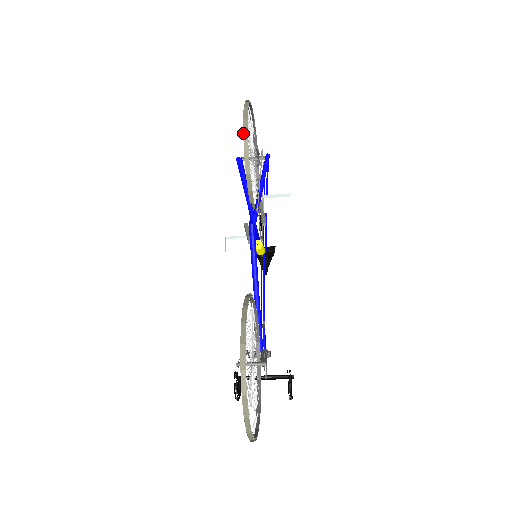
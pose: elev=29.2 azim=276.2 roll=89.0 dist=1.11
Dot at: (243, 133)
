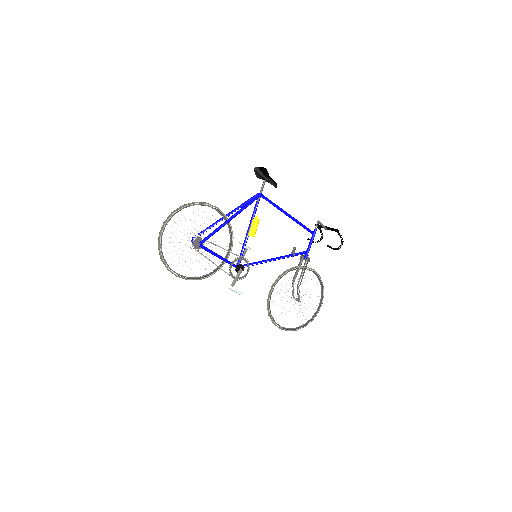
Dot at: (186, 278)
